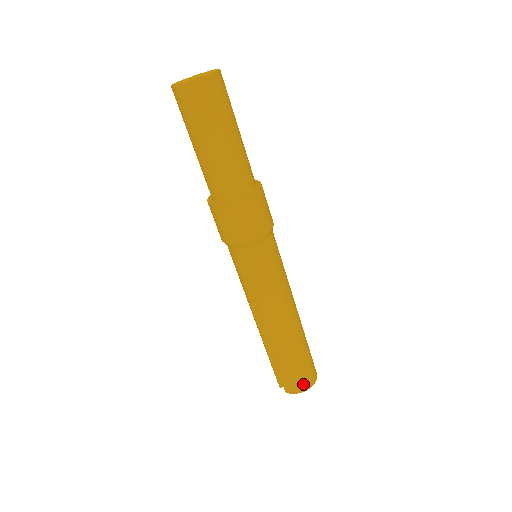
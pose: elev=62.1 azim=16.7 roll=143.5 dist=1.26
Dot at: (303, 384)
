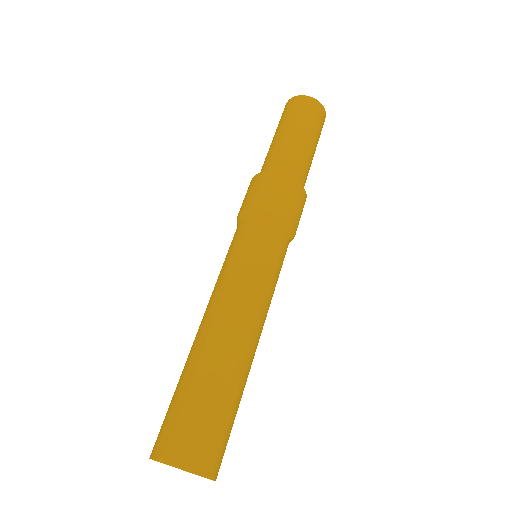
Dot at: (202, 456)
